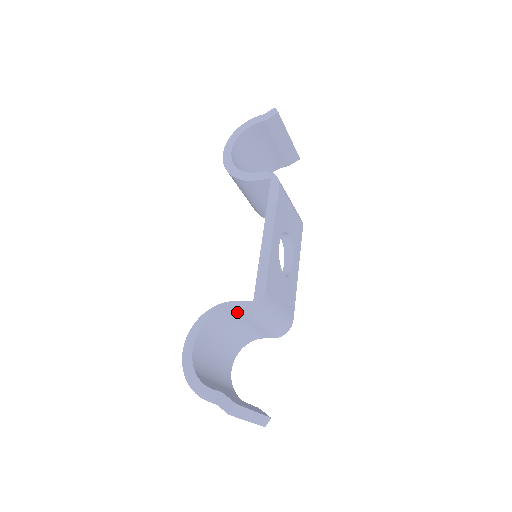
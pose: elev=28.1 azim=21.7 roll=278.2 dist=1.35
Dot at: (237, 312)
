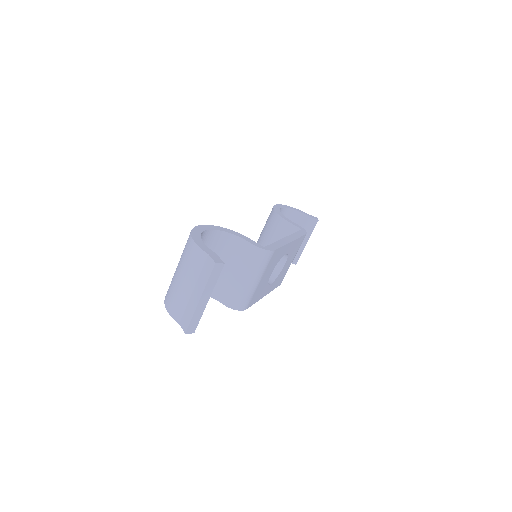
Dot at: (249, 243)
